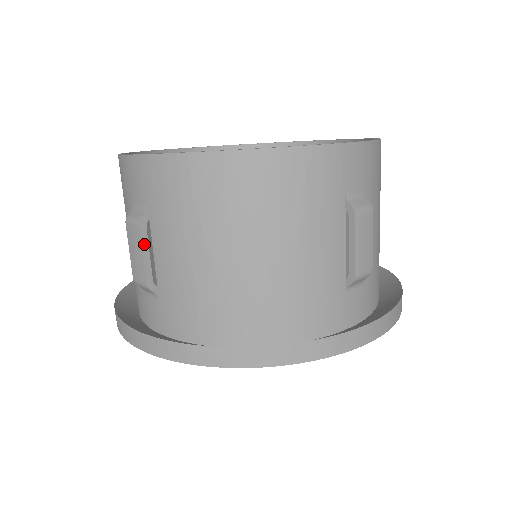
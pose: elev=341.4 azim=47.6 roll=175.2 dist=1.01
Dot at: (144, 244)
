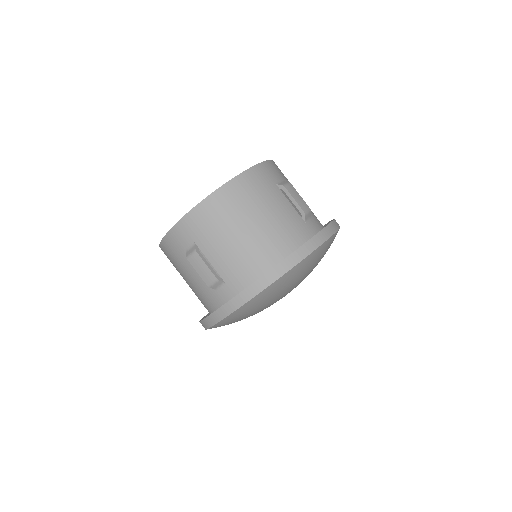
Dot at: (204, 260)
